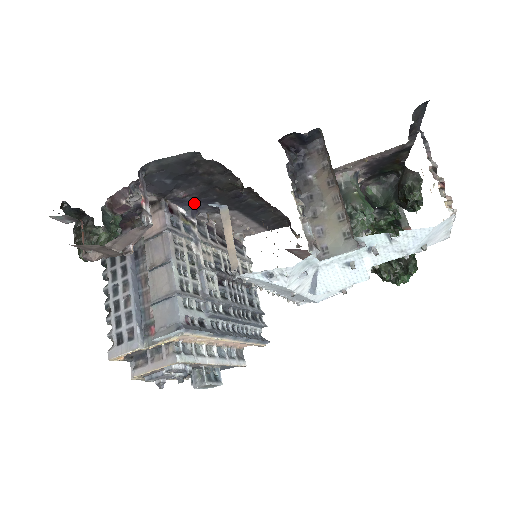
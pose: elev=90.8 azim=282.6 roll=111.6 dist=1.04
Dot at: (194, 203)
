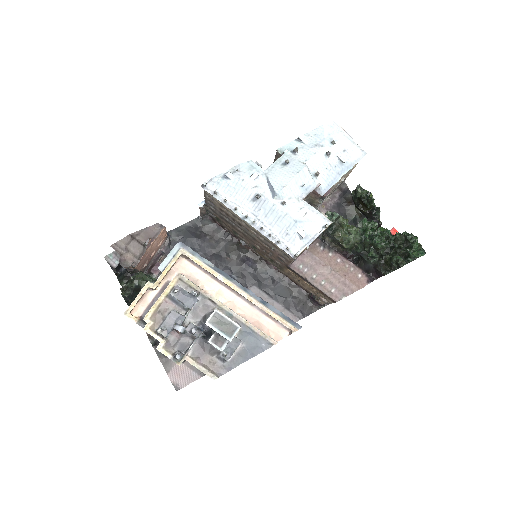
Dot at: occluded
